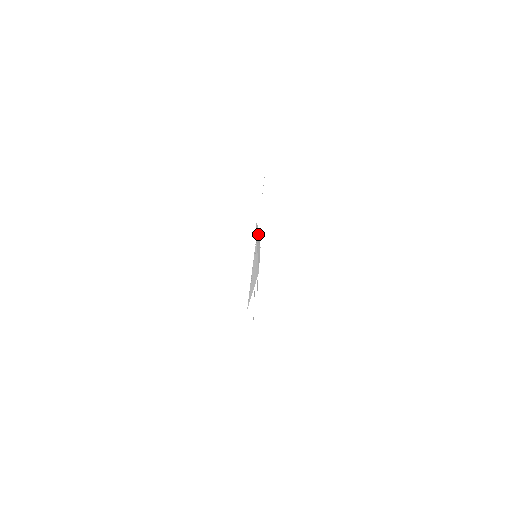
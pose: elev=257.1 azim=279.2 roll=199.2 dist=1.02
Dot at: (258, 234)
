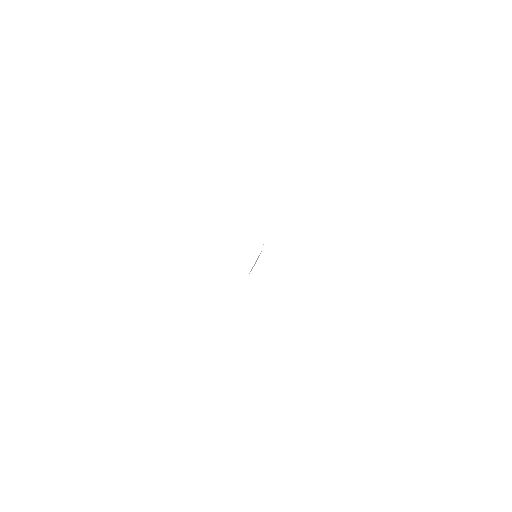
Dot at: occluded
